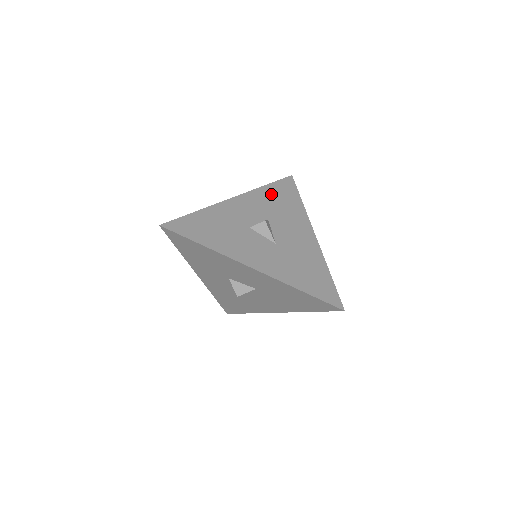
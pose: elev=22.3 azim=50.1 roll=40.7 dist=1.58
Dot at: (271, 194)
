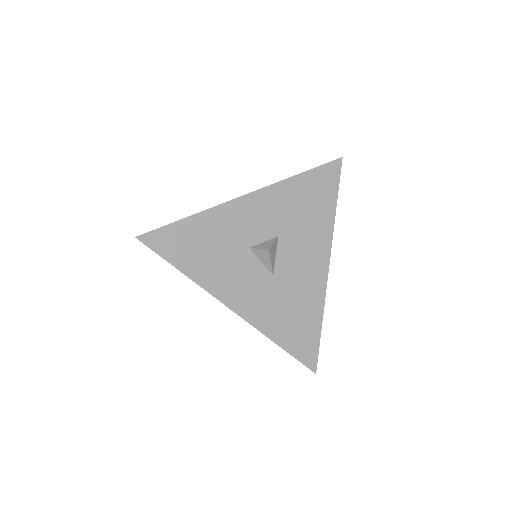
Dot at: (299, 192)
